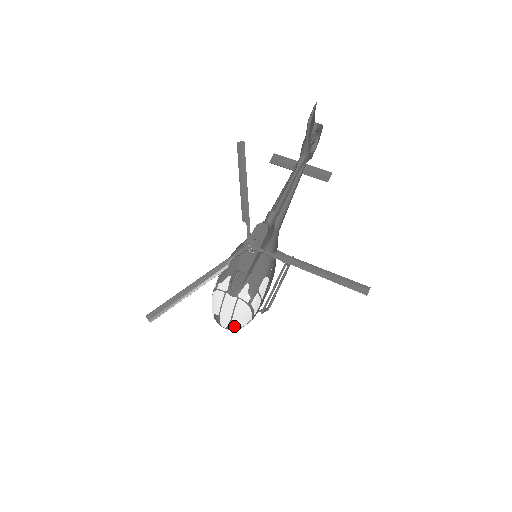
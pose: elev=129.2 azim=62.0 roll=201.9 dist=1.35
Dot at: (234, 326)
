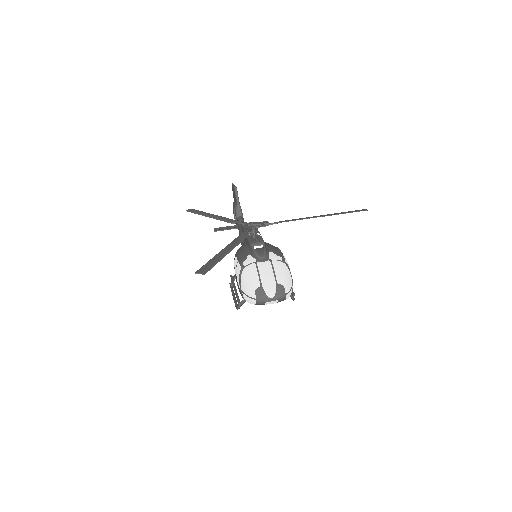
Dot at: (282, 289)
